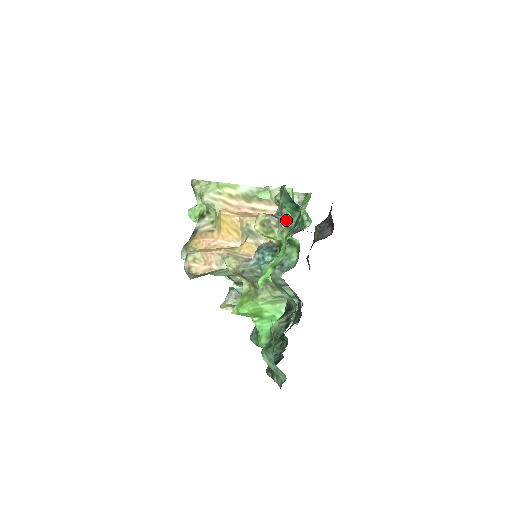
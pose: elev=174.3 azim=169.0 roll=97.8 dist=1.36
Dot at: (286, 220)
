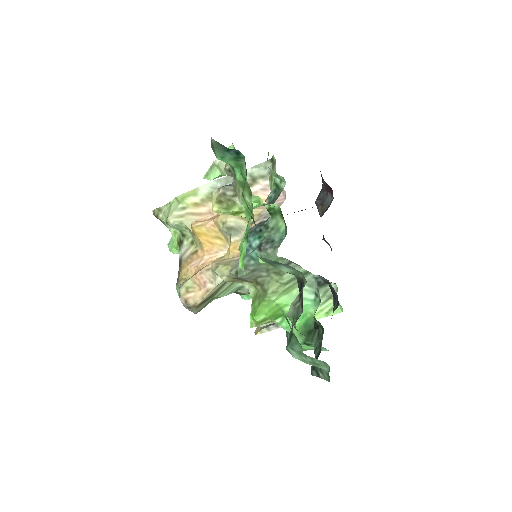
Dot at: (238, 179)
